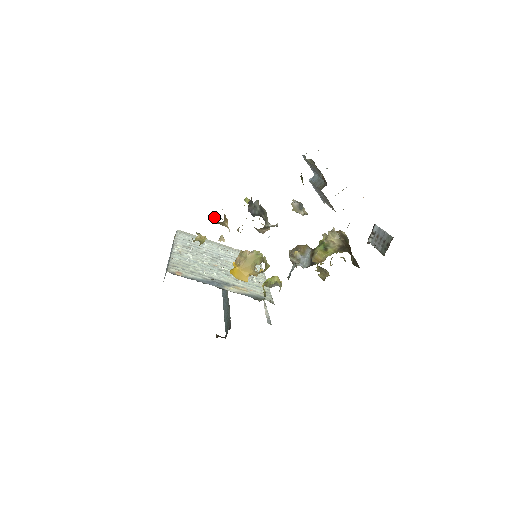
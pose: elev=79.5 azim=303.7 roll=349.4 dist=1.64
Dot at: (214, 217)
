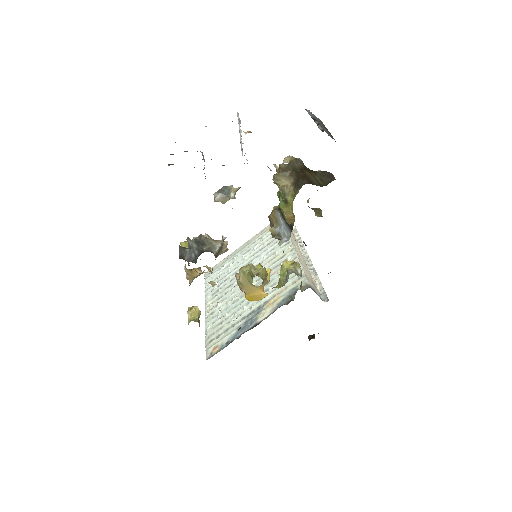
Dot at: occluded
